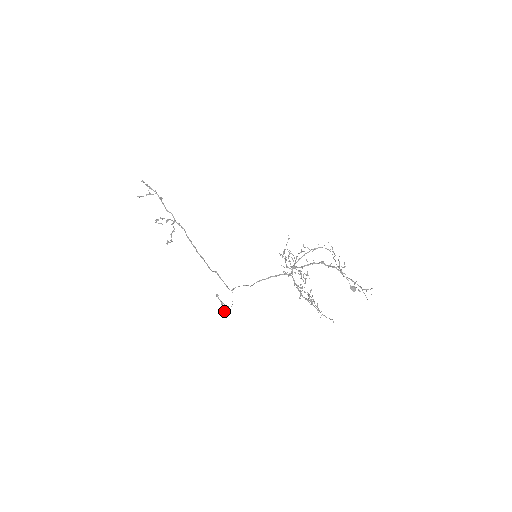
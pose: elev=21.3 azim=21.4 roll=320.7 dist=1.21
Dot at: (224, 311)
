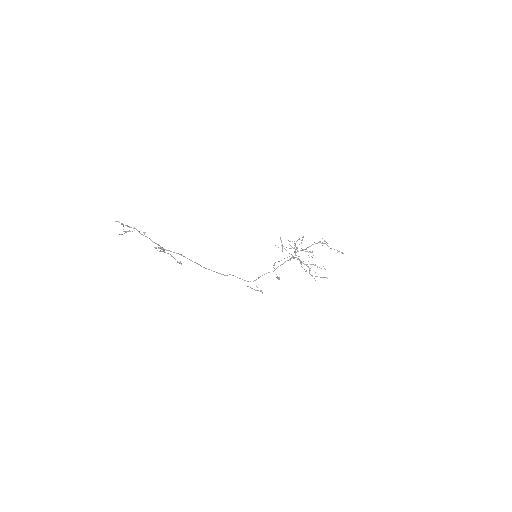
Dot at: occluded
